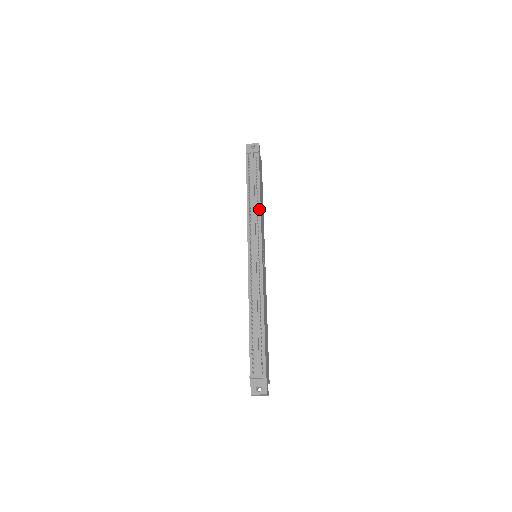
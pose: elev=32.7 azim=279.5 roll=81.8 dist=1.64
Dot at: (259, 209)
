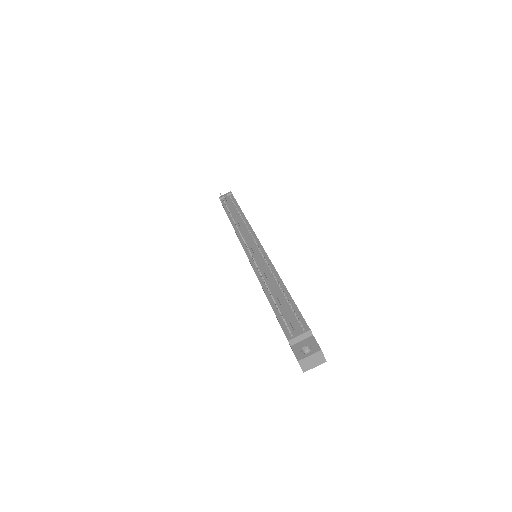
Dot at: (245, 221)
